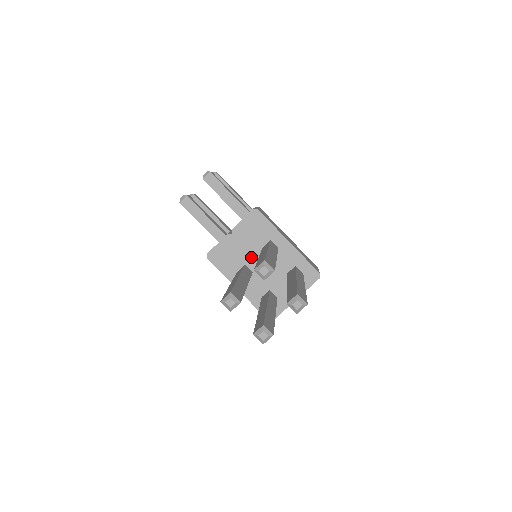
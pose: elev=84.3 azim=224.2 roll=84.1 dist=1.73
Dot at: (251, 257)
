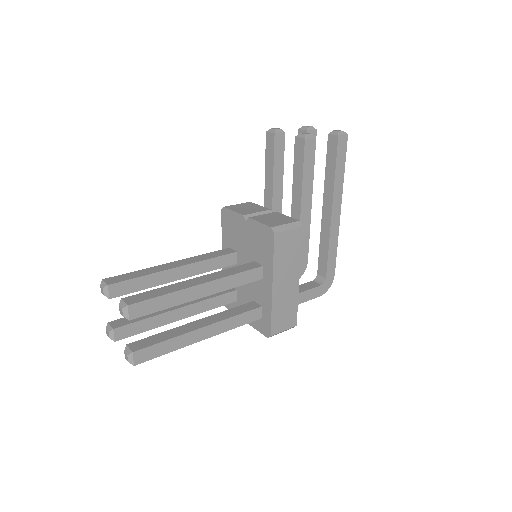
Dot at: (244, 254)
